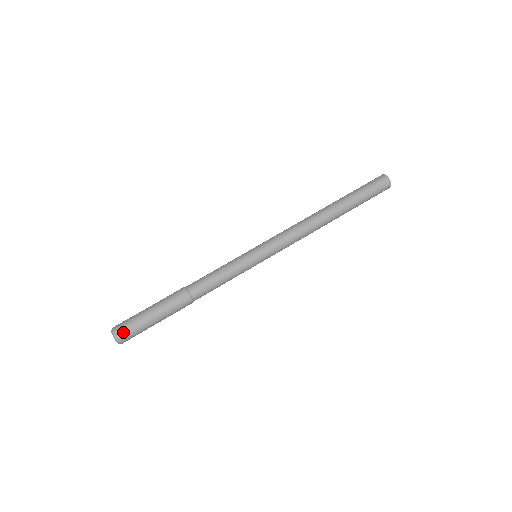
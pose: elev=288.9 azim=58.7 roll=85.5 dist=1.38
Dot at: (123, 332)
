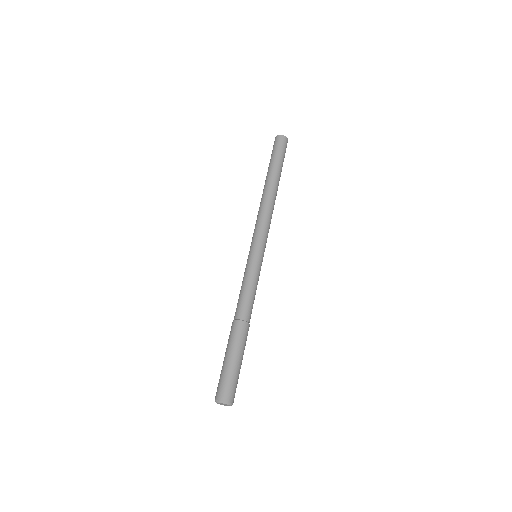
Dot at: (230, 393)
